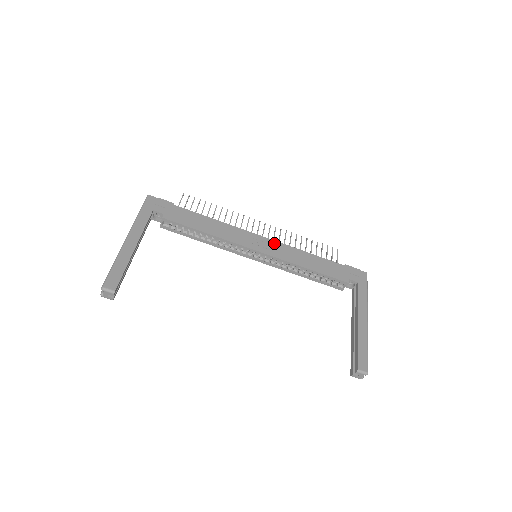
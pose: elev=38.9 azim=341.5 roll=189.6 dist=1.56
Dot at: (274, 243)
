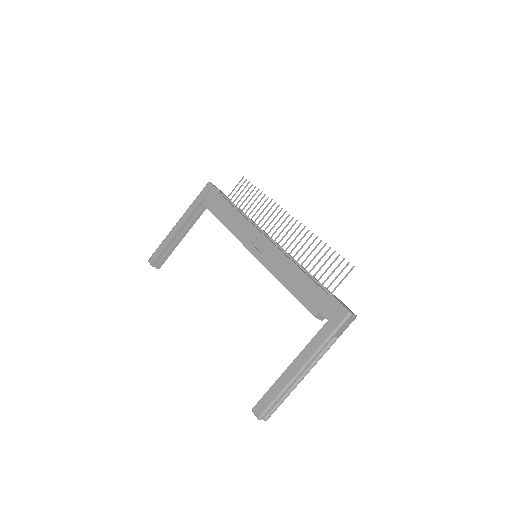
Dot at: (271, 247)
